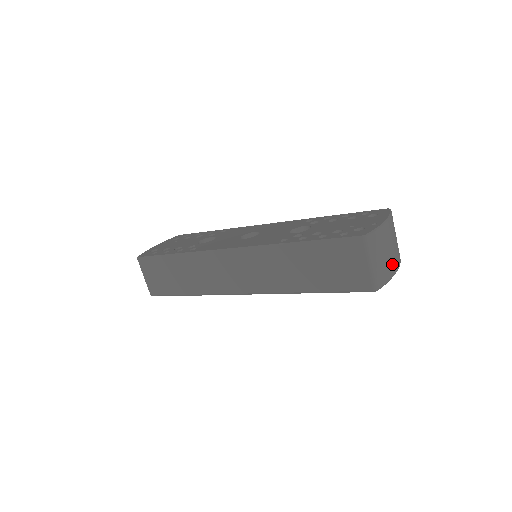
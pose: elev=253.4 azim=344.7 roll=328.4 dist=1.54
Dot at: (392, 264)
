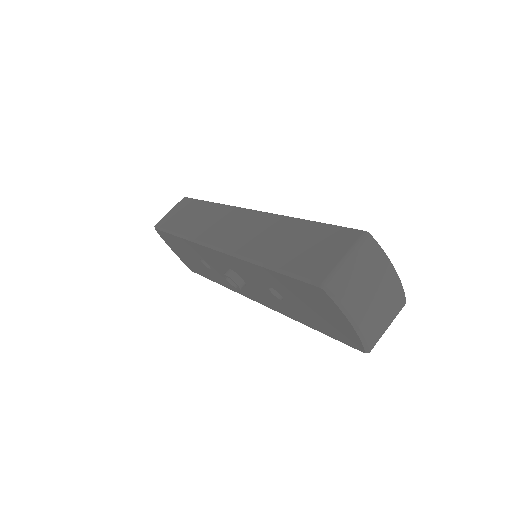
Dot at: (361, 306)
